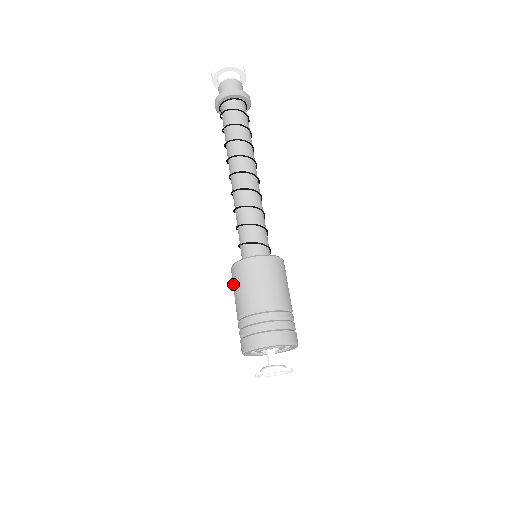
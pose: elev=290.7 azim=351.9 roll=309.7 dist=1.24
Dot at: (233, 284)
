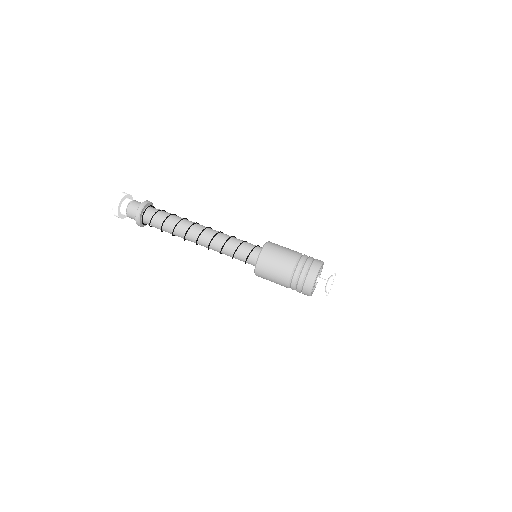
Dot at: occluded
